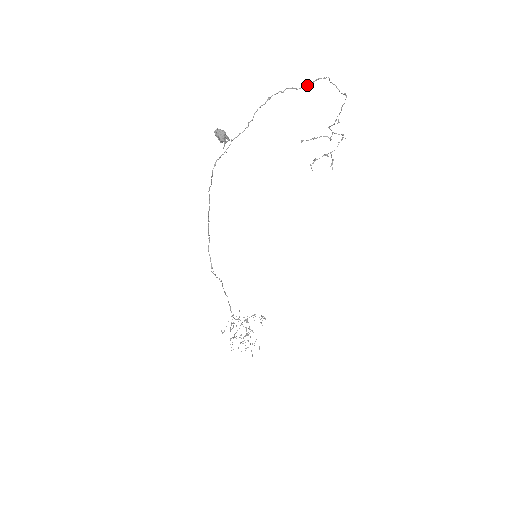
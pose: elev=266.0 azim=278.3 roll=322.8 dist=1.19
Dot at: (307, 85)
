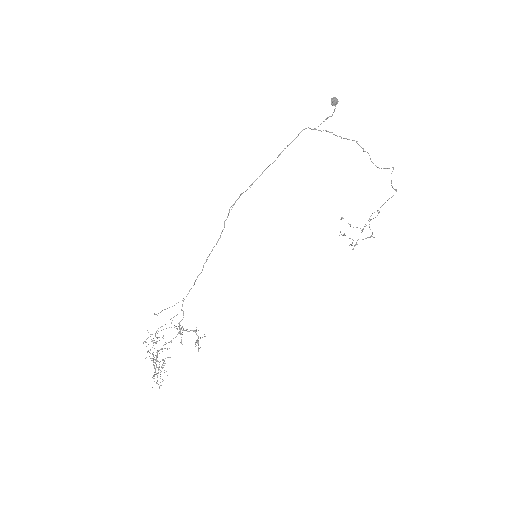
Dot at: occluded
